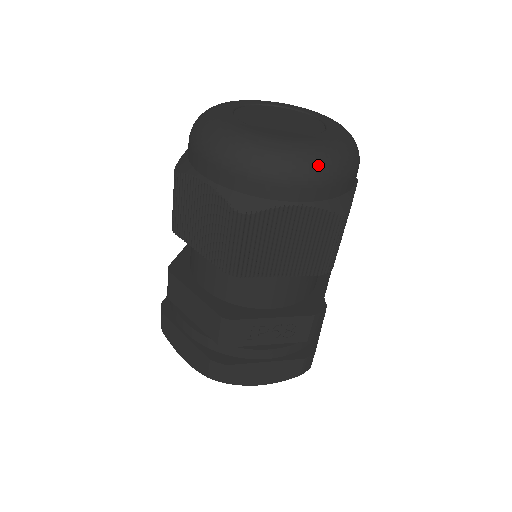
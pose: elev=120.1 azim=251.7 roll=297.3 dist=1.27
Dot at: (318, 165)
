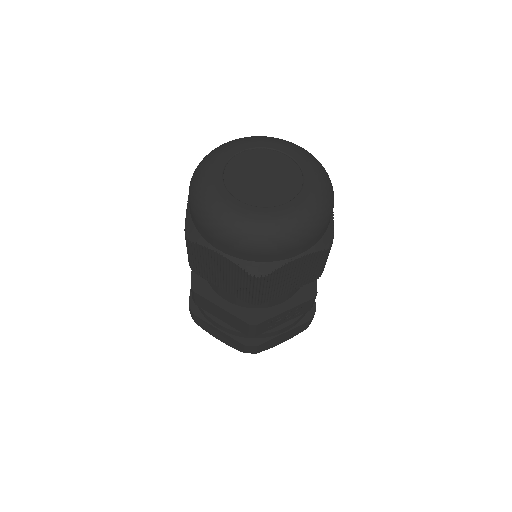
Dot at: (309, 229)
